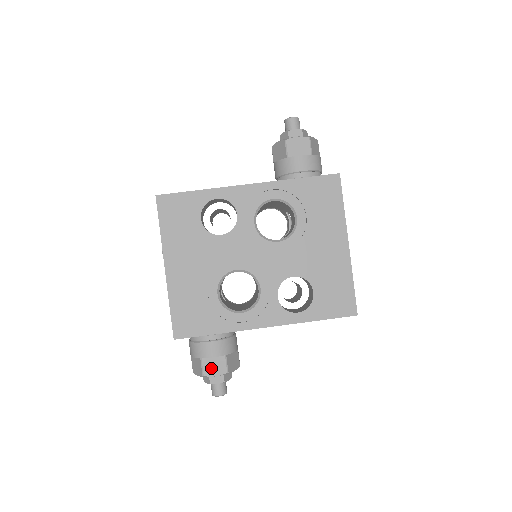
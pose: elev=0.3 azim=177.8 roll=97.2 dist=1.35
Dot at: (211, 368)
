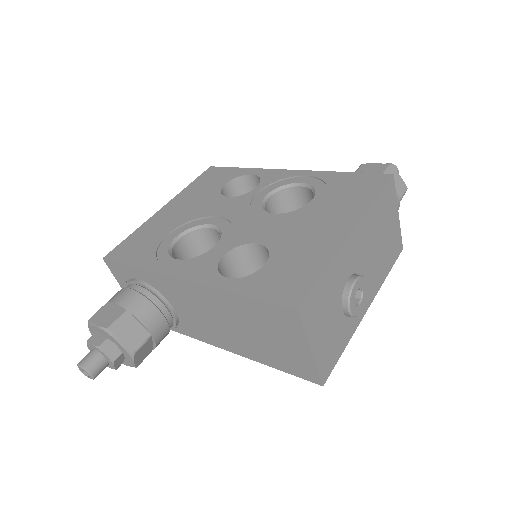
Dot at: (102, 315)
